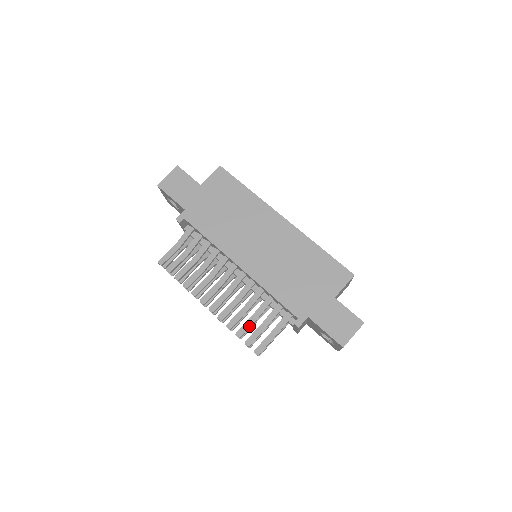
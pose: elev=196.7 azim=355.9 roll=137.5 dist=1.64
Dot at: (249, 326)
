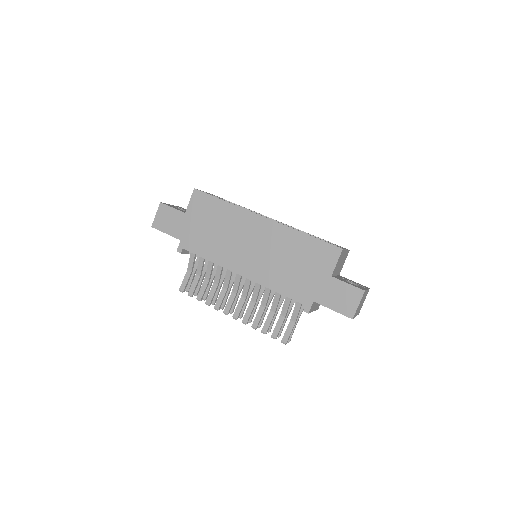
Dot at: (270, 322)
